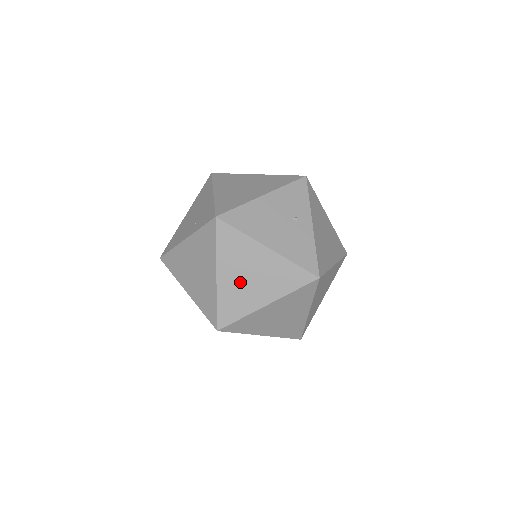
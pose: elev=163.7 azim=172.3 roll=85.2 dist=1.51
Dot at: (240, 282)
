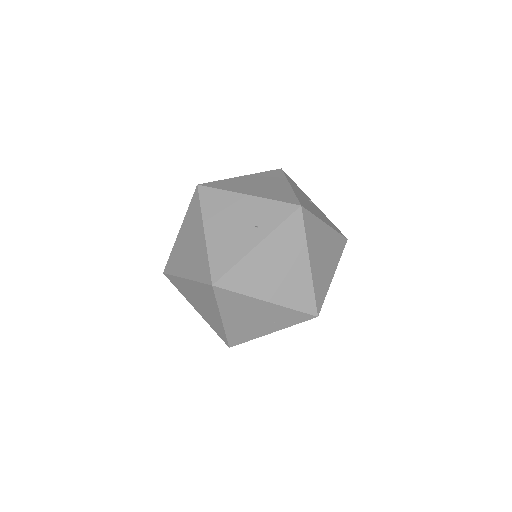
Dot at: (321, 262)
